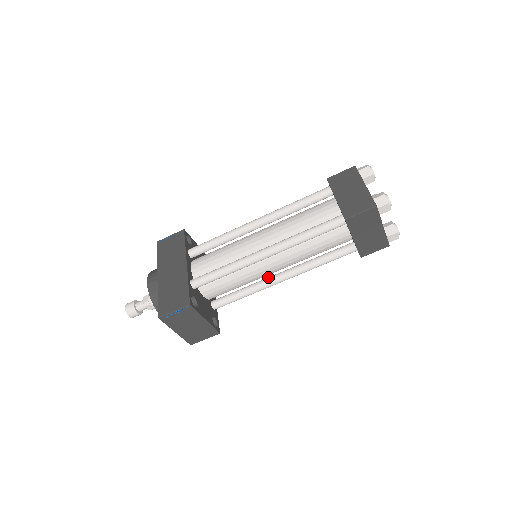
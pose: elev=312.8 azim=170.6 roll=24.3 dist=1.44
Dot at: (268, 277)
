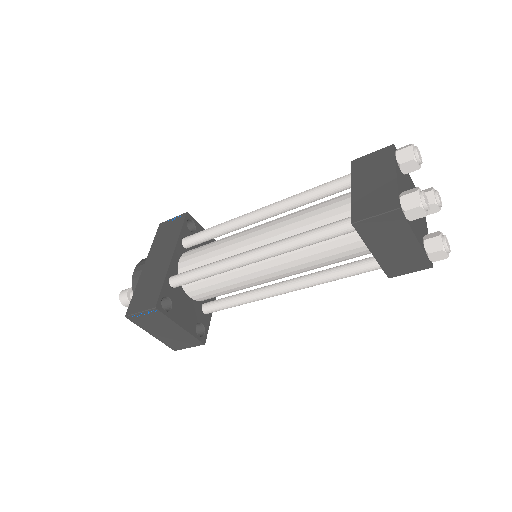
Dot at: (268, 285)
